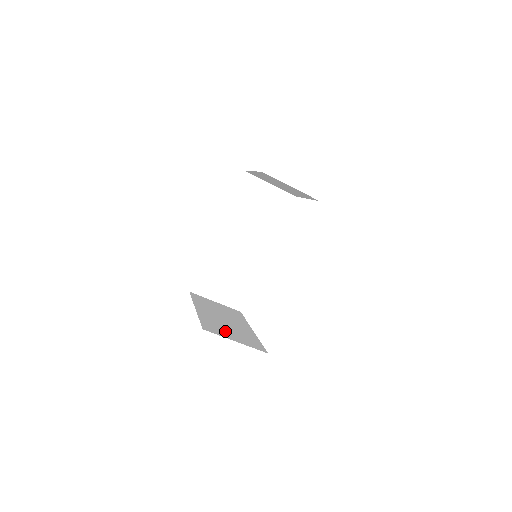
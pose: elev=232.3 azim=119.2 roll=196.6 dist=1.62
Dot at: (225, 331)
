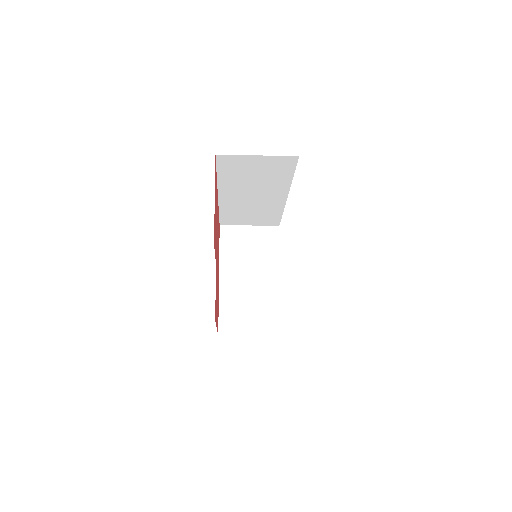
Dot at: (243, 317)
